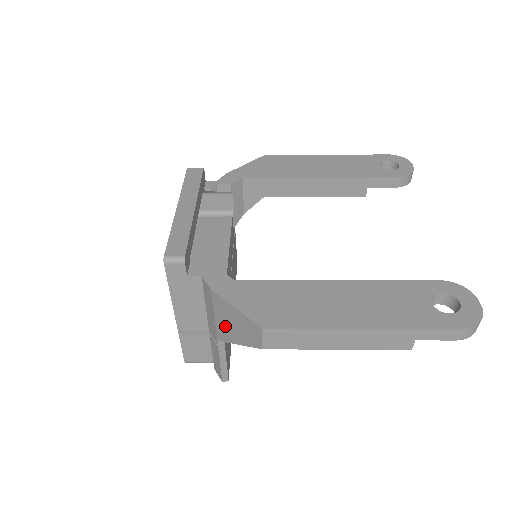
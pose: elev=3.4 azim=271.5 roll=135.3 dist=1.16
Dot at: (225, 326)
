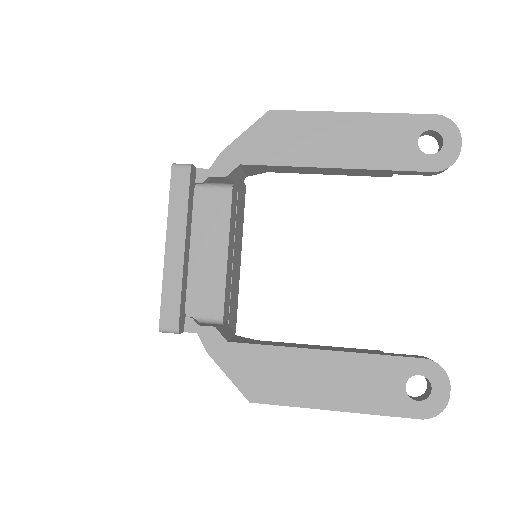
Dot at: occluded
